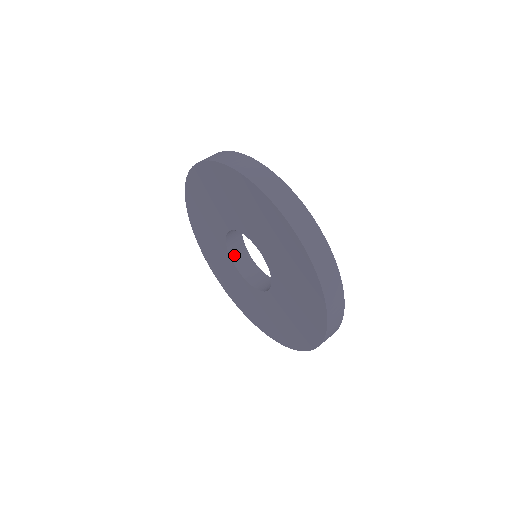
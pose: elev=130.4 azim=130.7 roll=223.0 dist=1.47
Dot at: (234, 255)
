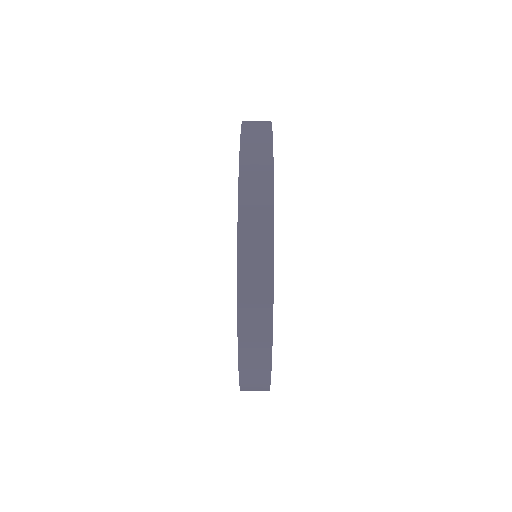
Dot at: occluded
